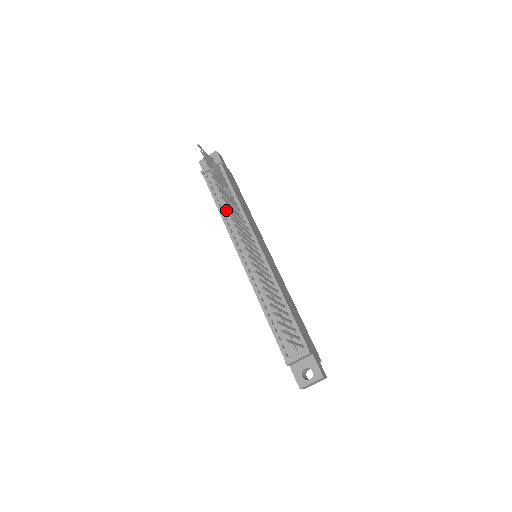
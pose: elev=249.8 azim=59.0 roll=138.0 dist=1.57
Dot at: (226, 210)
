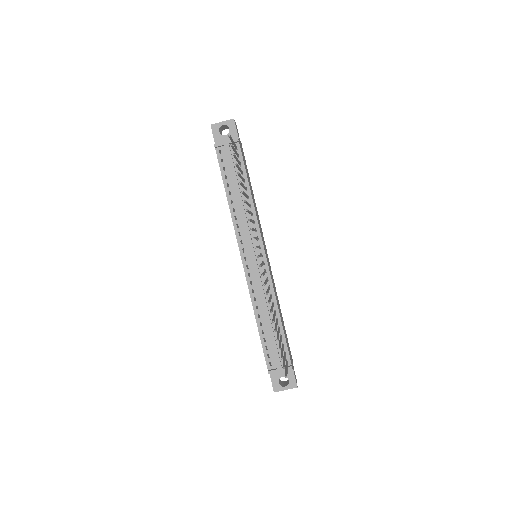
Dot at: (235, 200)
